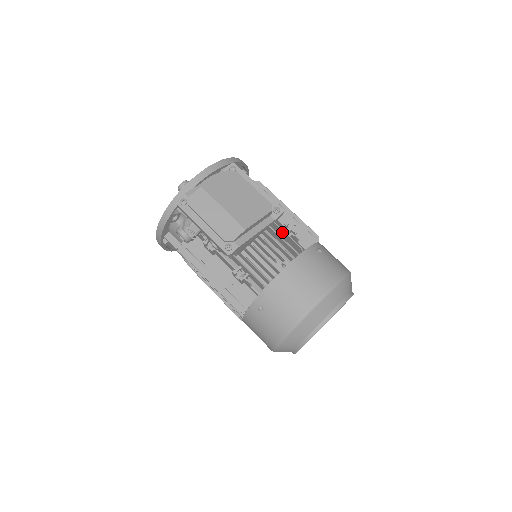
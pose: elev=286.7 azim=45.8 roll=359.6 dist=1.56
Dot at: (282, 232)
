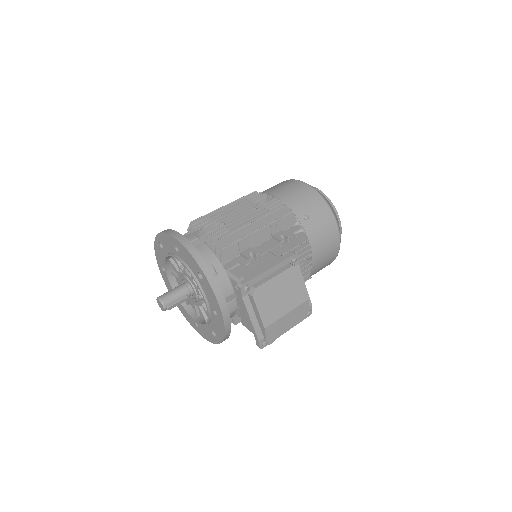
Dot at: (289, 249)
